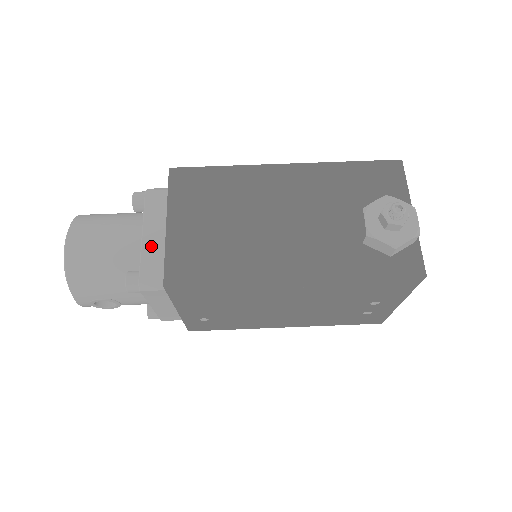
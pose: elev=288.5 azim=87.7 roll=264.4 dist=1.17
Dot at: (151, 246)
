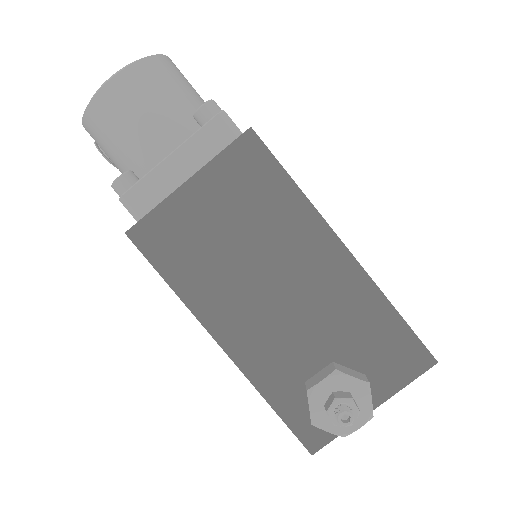
Dot at: (165, 174)
